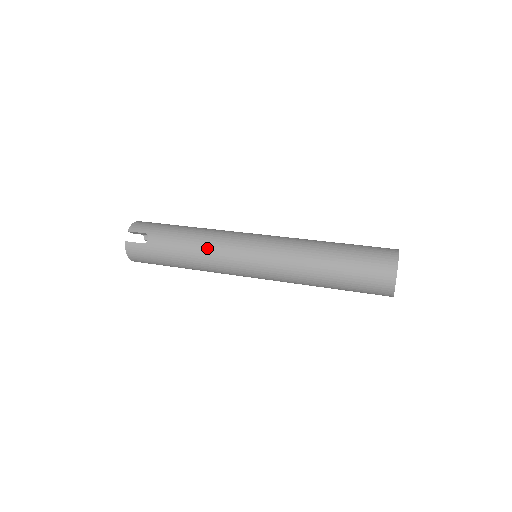
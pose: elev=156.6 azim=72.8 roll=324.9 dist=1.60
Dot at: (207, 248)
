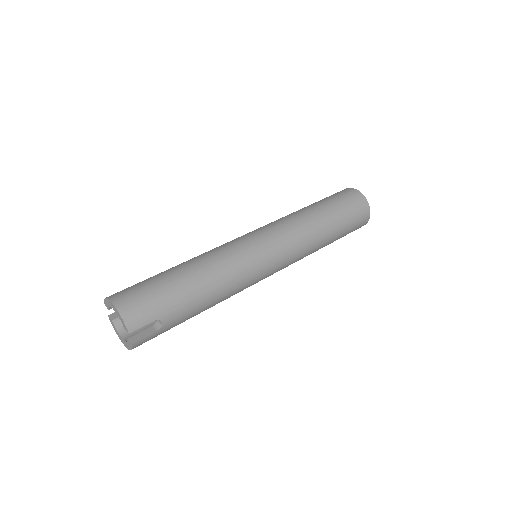
Dot at: (232, 289)
